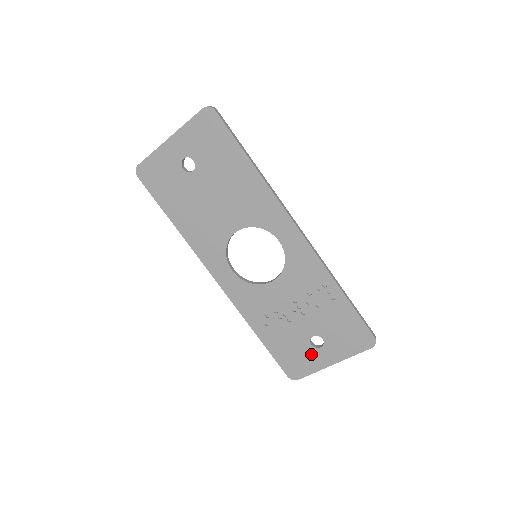
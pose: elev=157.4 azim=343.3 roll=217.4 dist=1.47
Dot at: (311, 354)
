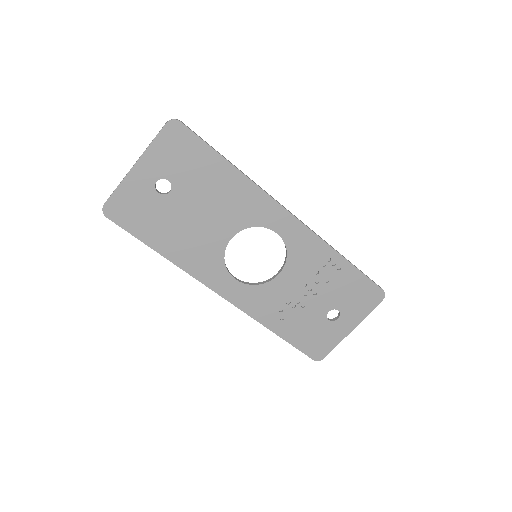
Dot at: (330, 329)
